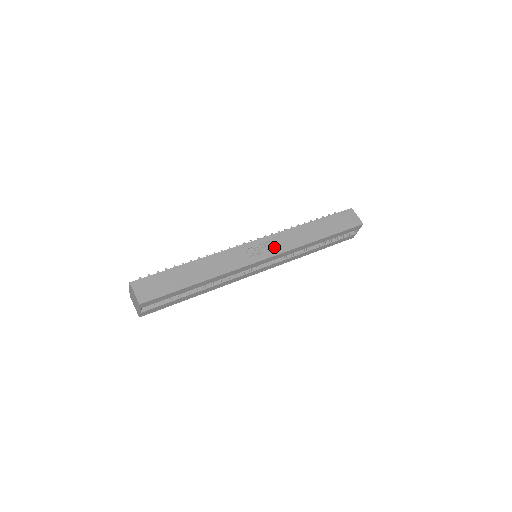
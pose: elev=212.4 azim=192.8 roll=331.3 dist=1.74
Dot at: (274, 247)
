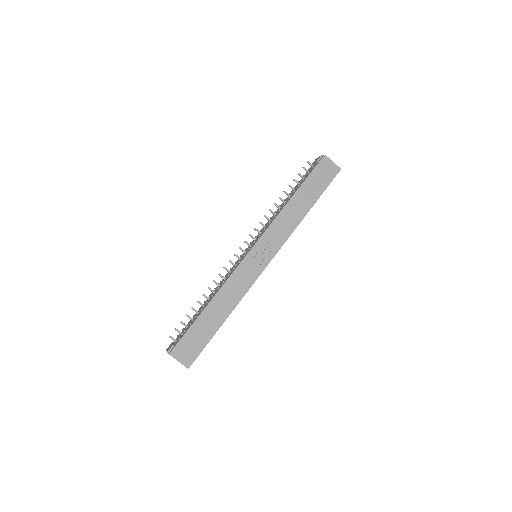
Dot at: (271, 245)
